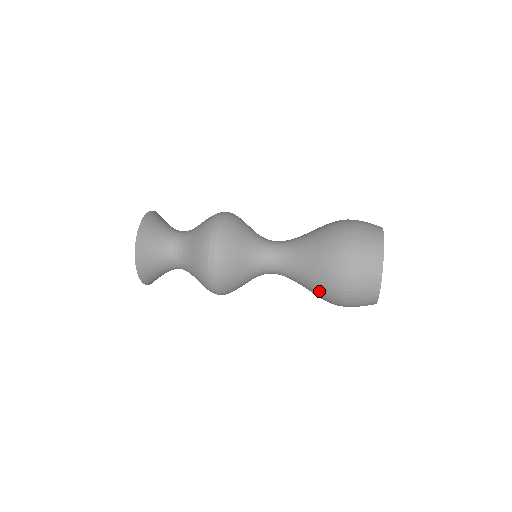
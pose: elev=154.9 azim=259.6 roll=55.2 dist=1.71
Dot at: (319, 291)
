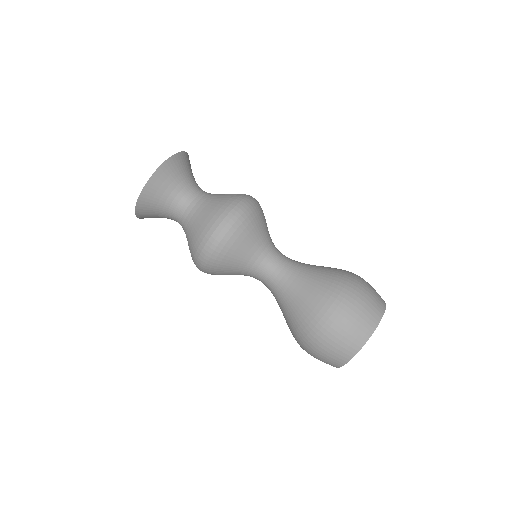
Dot at: occluded
